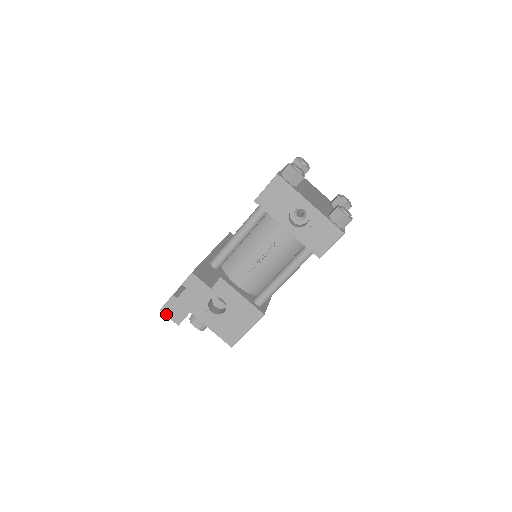
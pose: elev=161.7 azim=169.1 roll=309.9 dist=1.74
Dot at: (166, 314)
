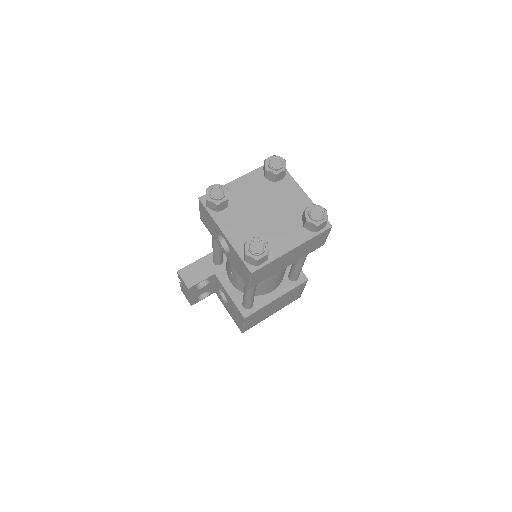
Dot at: (184, 294)
